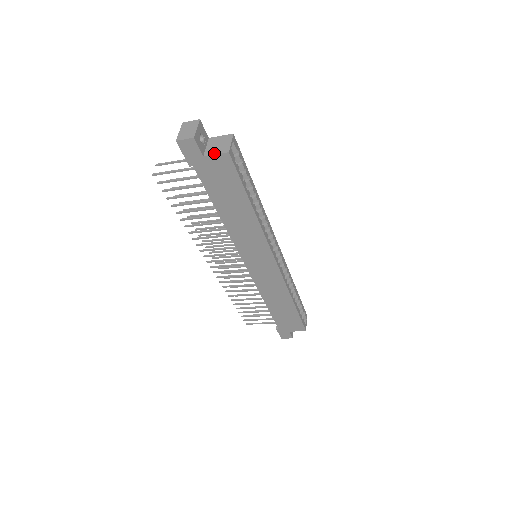
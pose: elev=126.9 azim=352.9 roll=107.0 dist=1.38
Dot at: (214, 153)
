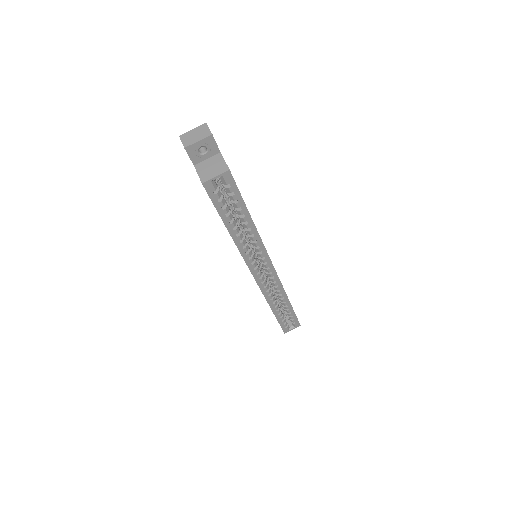
Dot at: (199, 172)
